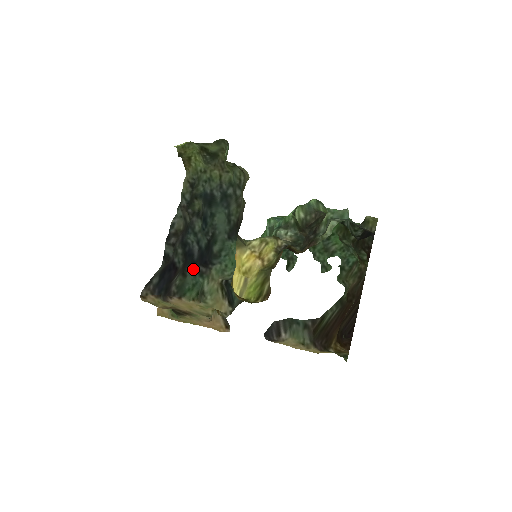
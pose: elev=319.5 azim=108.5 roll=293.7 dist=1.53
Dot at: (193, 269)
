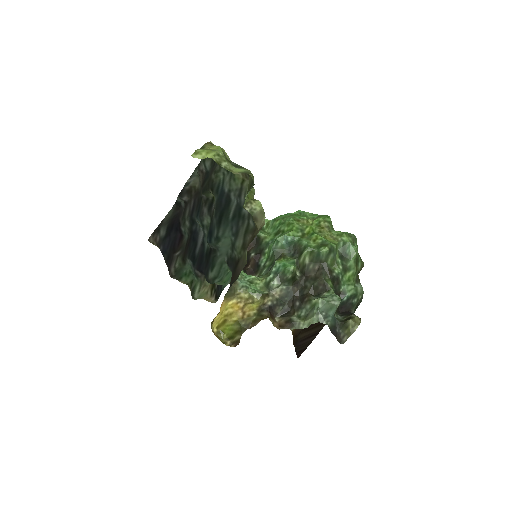
Dot at: (192, 264)
